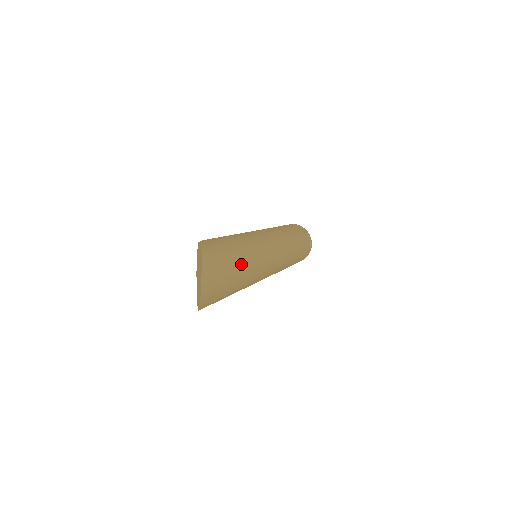
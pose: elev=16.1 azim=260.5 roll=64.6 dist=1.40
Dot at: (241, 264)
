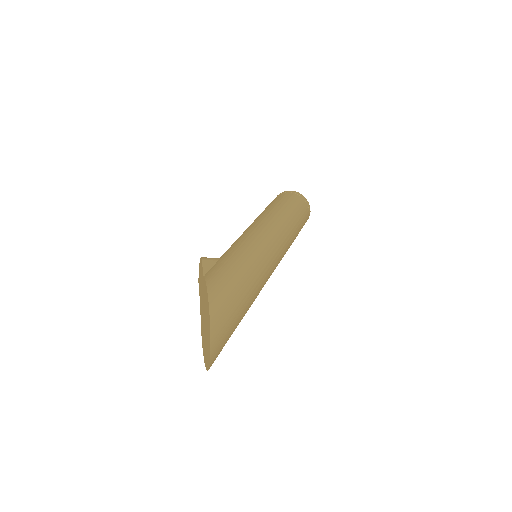
Dot at: (244, 306)
